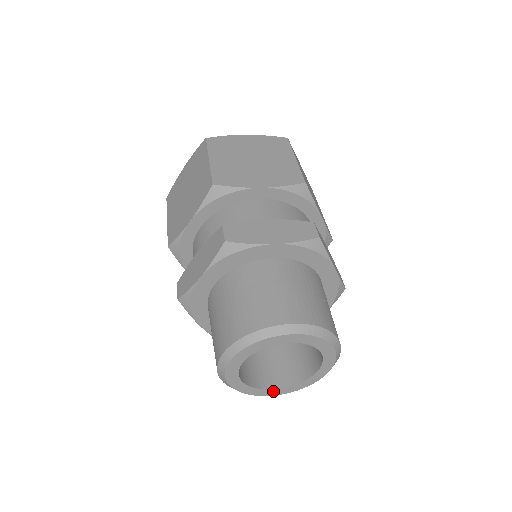
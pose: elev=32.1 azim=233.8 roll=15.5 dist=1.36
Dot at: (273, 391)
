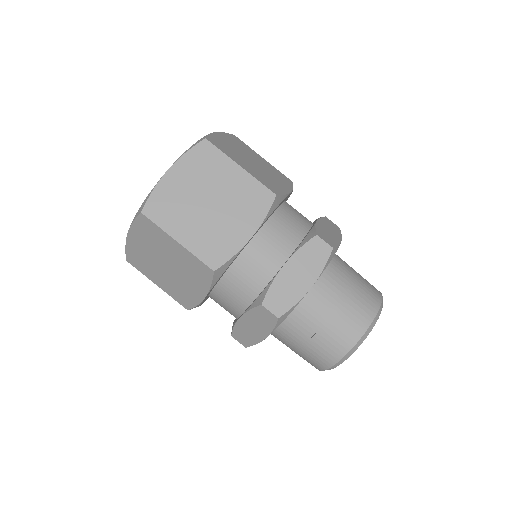
Dot at: occluded
